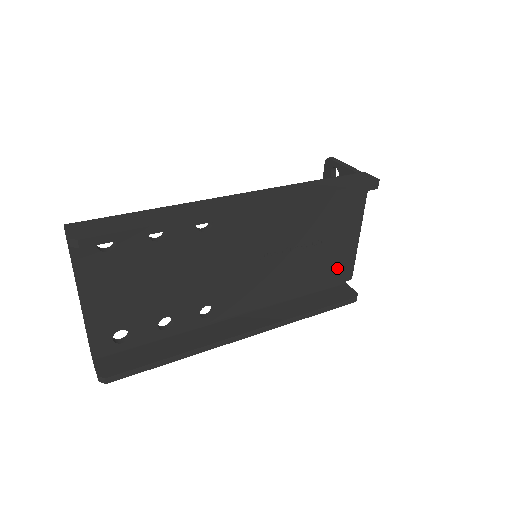
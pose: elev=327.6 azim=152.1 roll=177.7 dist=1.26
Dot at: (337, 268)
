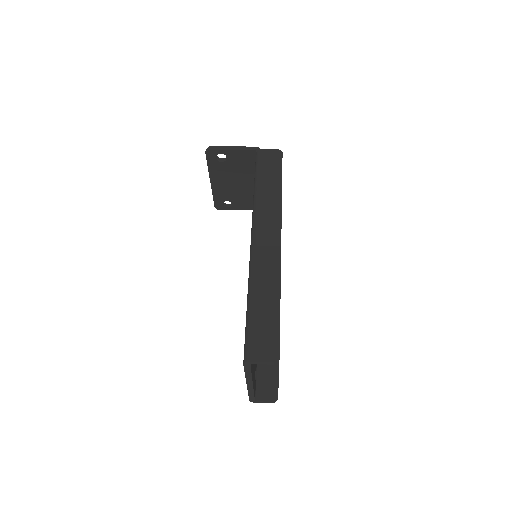
Dot at: occluded
